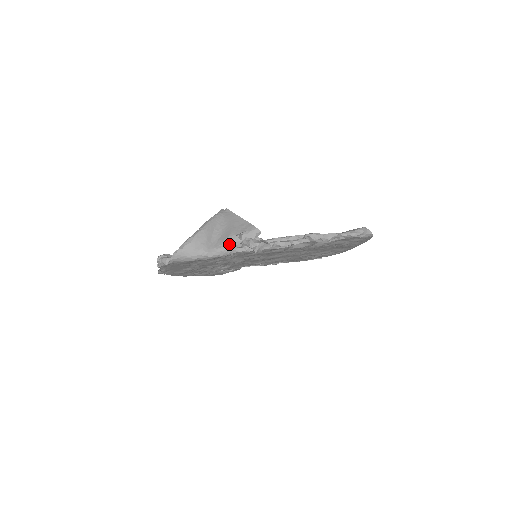
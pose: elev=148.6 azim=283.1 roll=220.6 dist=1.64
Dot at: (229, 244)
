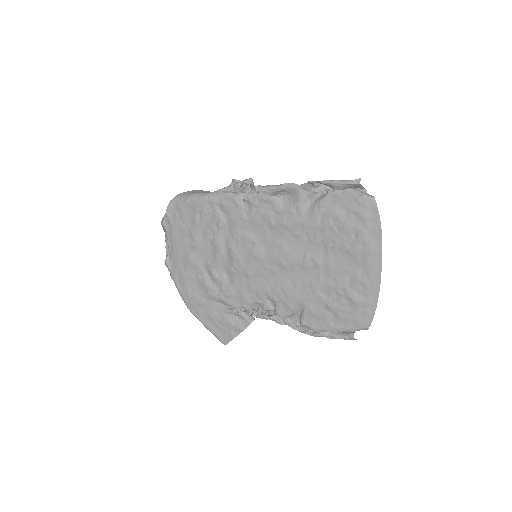
Dot at: (221, 189)
